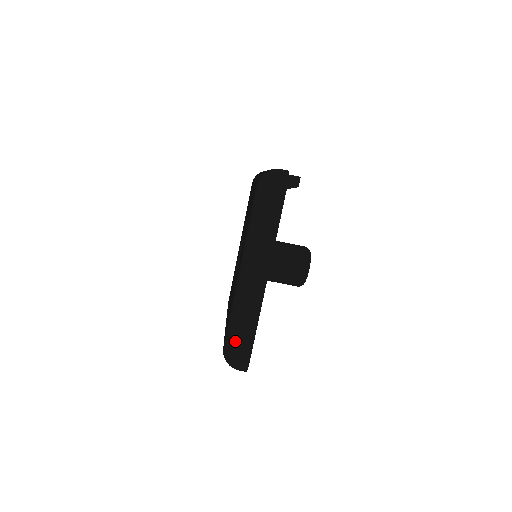
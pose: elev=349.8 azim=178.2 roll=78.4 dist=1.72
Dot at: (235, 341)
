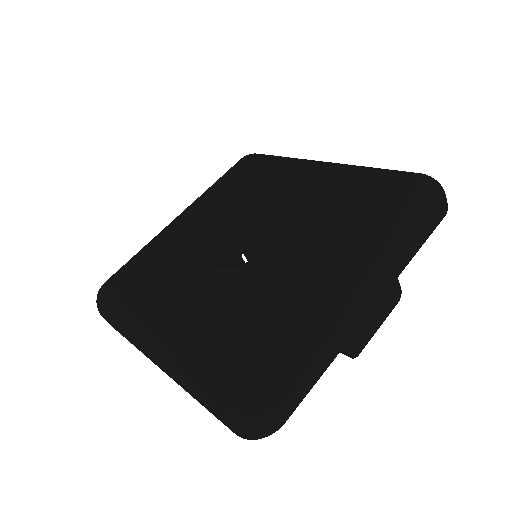
Dot at: (106, 314)
